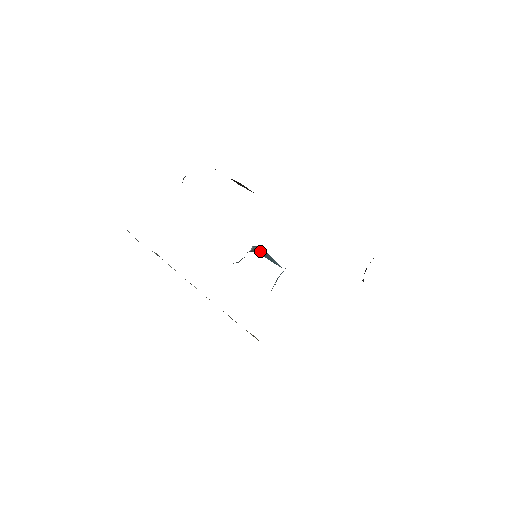
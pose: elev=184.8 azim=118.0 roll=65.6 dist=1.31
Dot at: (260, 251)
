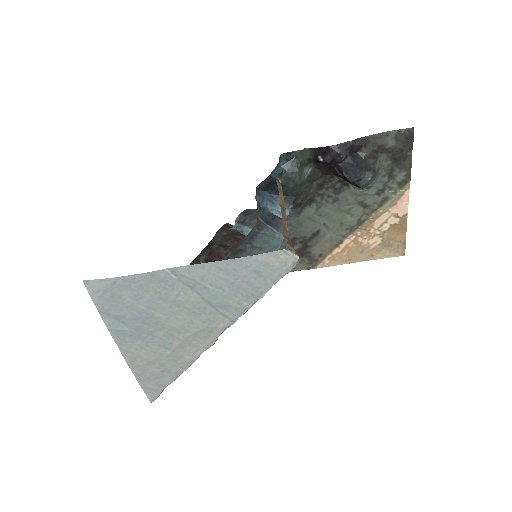
Dot at: occluded
